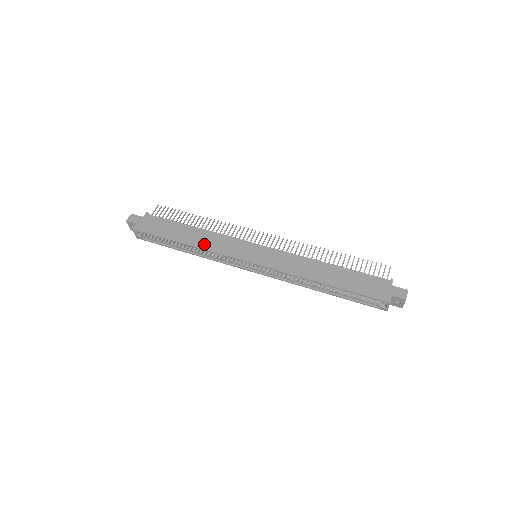
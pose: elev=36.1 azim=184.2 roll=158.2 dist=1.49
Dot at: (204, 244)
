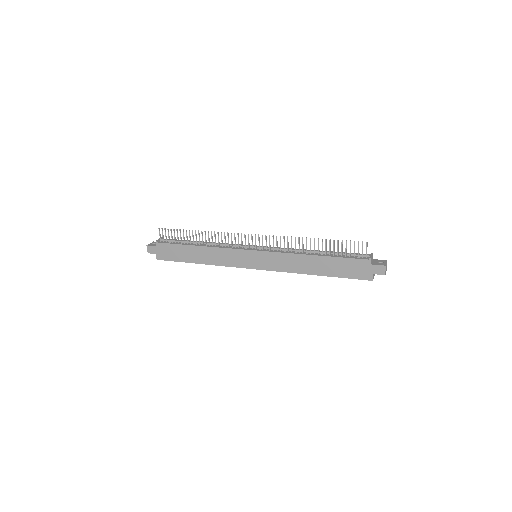
Dot at: (213, 261)
